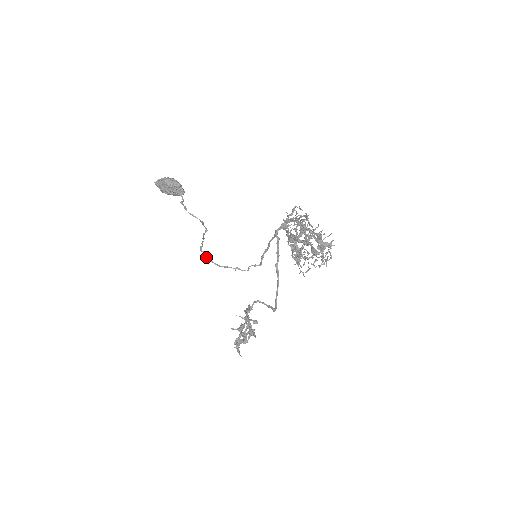
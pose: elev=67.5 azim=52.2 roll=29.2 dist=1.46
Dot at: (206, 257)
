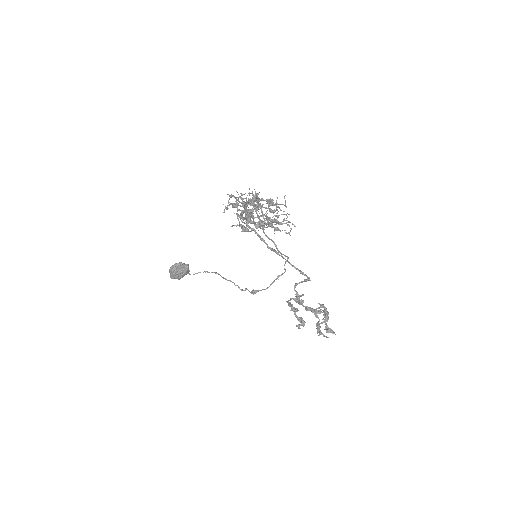
Dot at: (255, 291)
